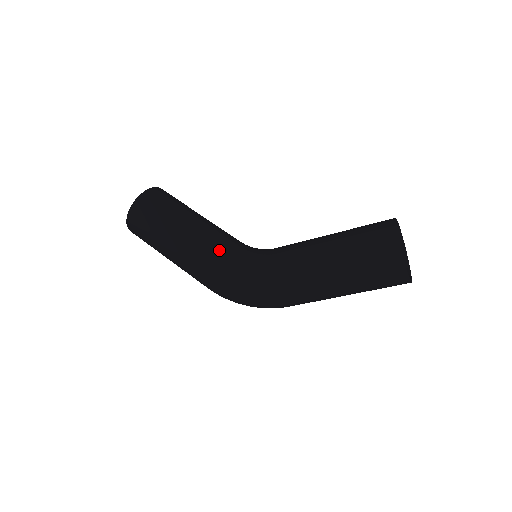
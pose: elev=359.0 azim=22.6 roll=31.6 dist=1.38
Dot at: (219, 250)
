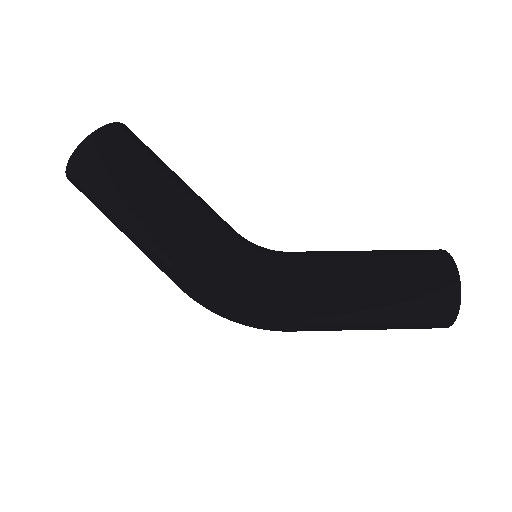
Dot at: (218, 235)
